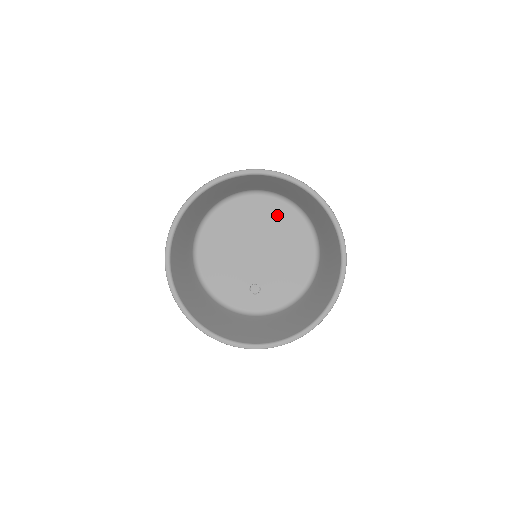
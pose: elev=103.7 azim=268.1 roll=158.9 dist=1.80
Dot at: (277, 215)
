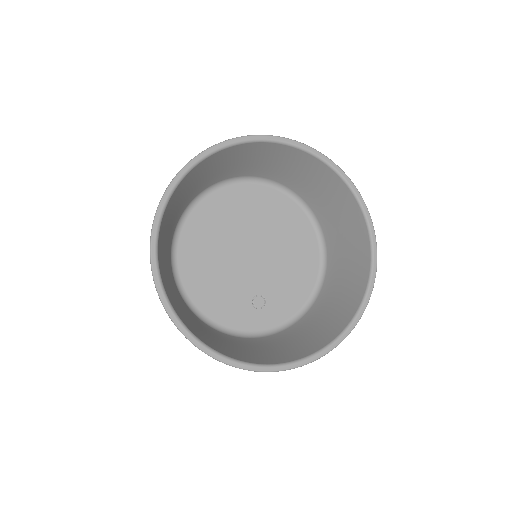
Dot at: (266, 205)
